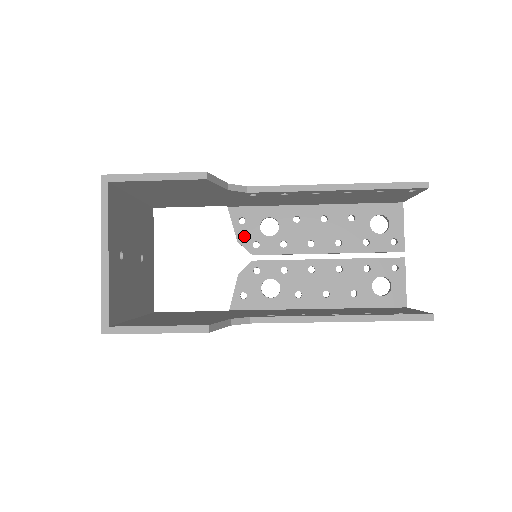
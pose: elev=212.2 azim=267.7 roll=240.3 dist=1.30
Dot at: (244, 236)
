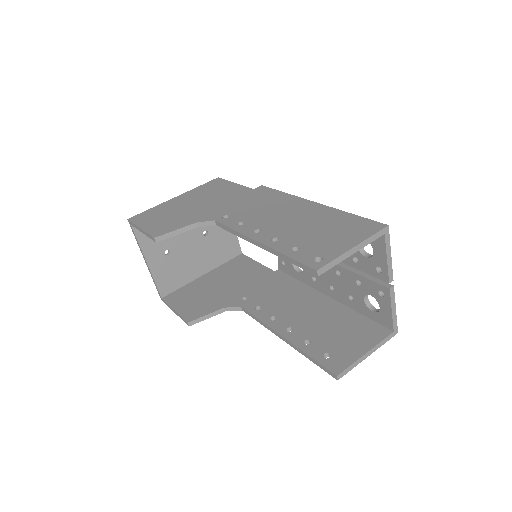
Dot at: occluded
